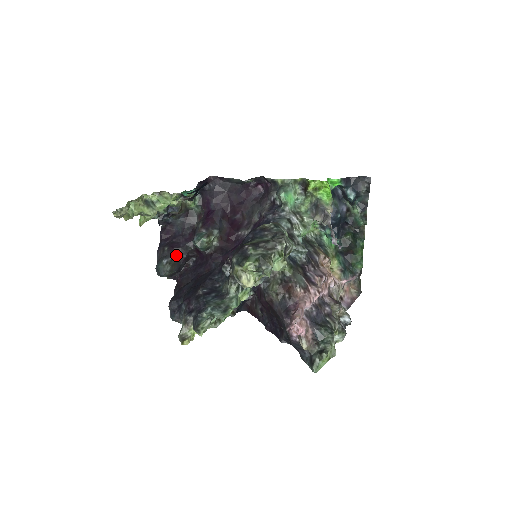
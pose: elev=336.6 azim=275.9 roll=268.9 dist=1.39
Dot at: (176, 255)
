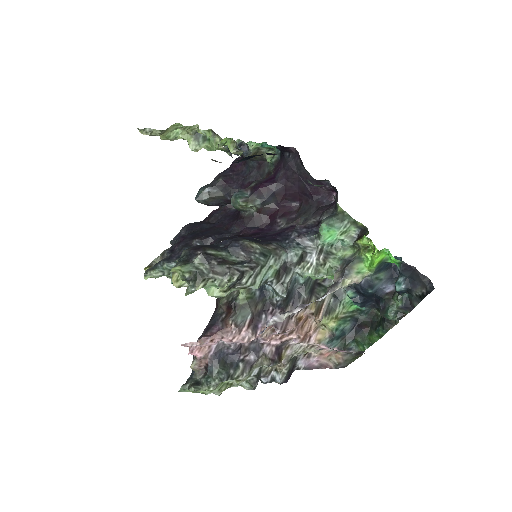
Dot at: (223, 191)
